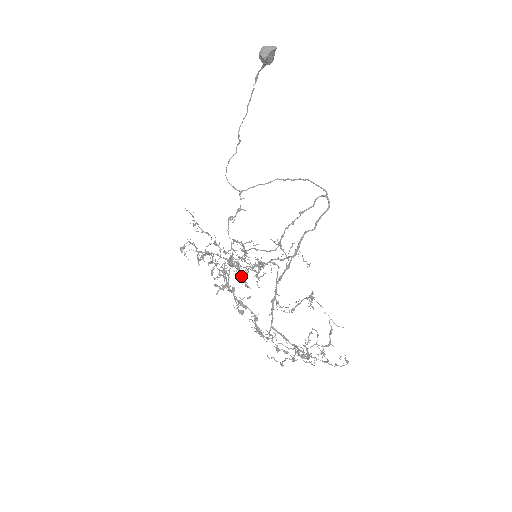
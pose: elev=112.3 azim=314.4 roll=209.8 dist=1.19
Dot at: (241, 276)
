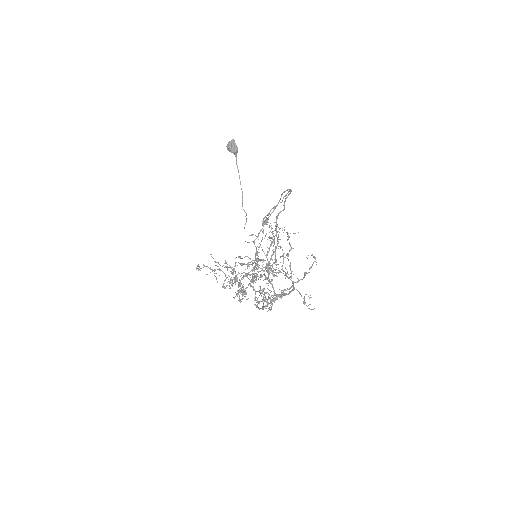
Dot at: (268, 298)
